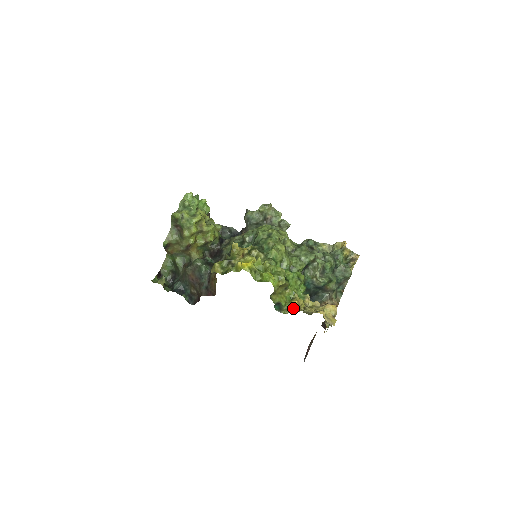
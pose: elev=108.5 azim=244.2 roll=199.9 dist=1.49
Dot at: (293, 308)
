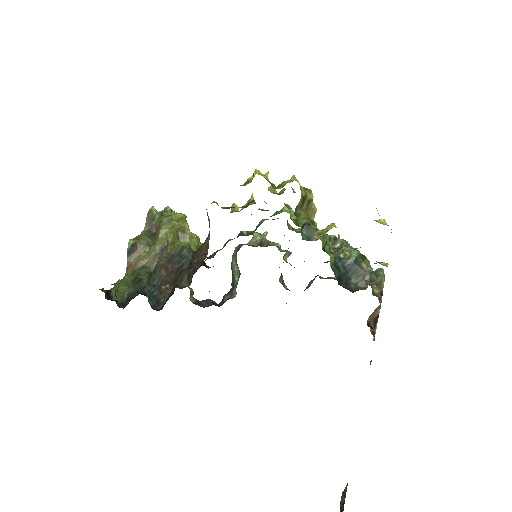
Dot at: (329, 229)
